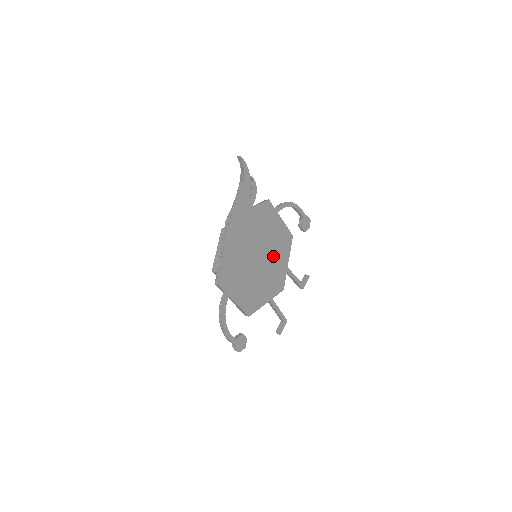
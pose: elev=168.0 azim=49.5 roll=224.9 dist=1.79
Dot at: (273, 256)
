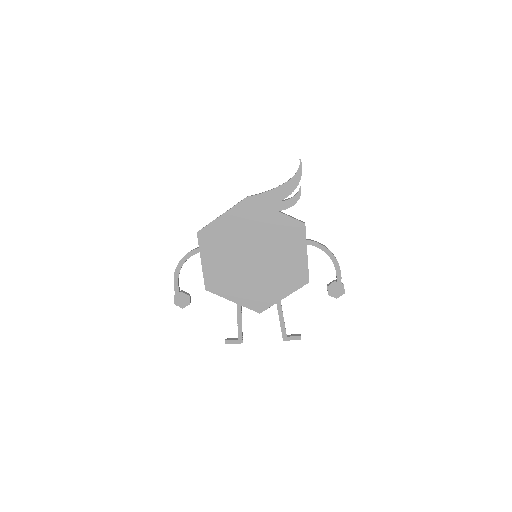
Dot at: (271, 273)
